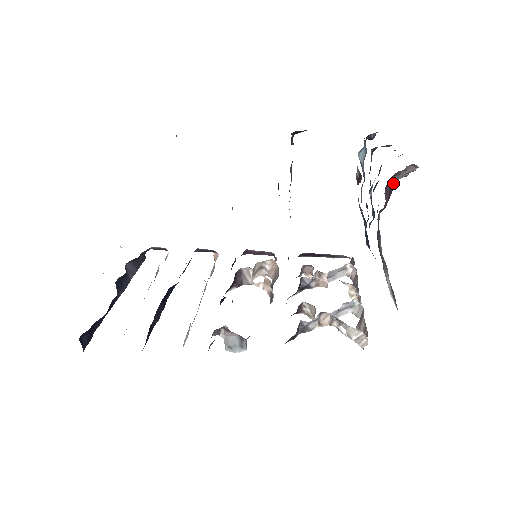
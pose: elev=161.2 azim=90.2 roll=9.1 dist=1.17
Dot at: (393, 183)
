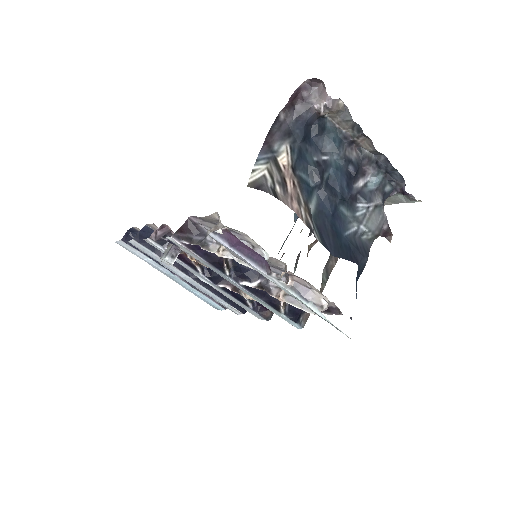
Dot at: (300, 94)
